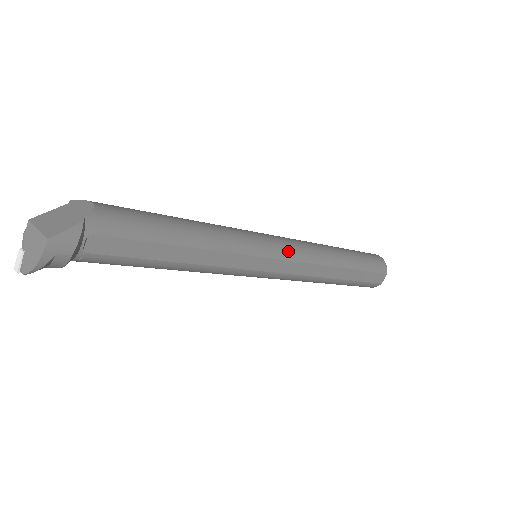
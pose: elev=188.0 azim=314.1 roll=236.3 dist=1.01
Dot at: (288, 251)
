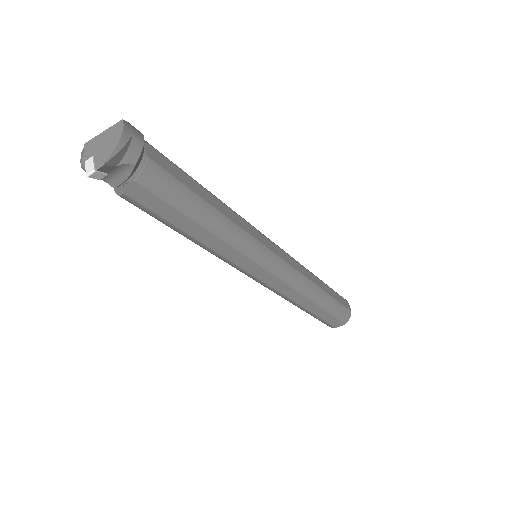
Dot at: occluded
